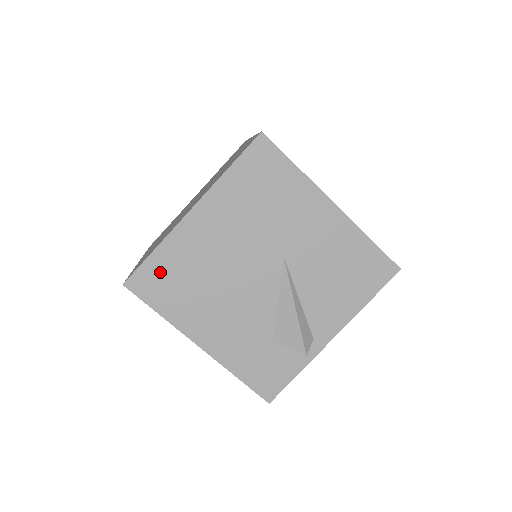
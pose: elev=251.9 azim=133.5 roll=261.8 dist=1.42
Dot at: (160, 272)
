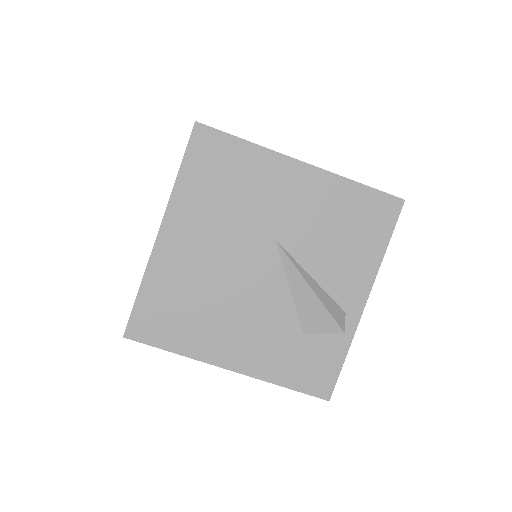
Dot at: (155, 308)
